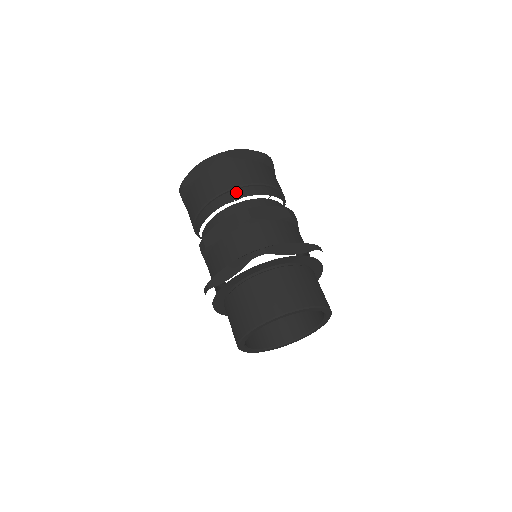
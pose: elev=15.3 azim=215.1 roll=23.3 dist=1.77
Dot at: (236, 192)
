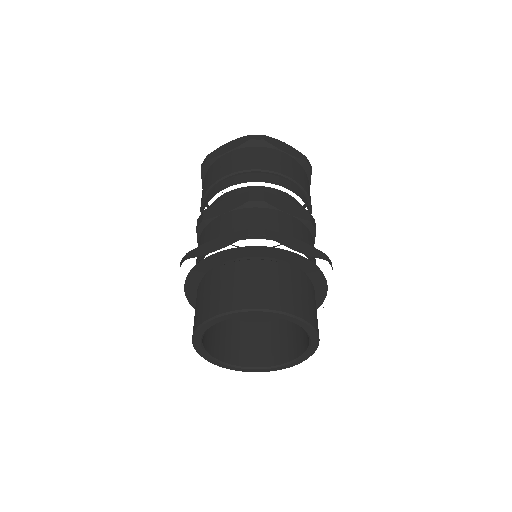
Dot at: (209, 195)
